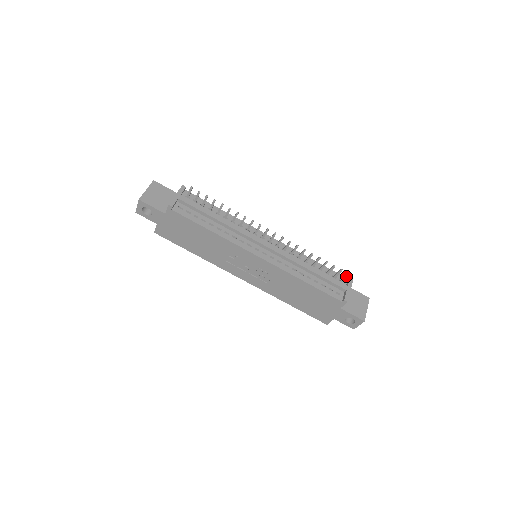
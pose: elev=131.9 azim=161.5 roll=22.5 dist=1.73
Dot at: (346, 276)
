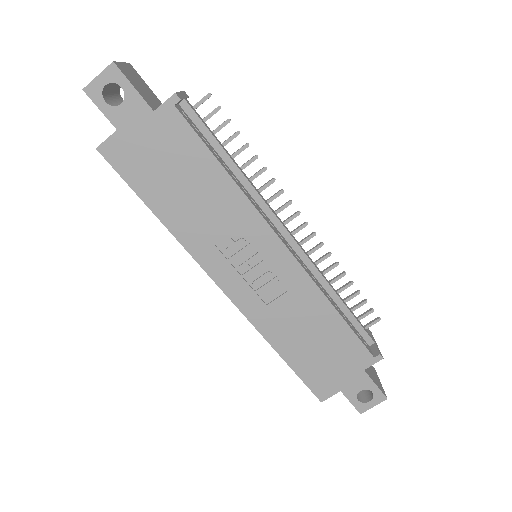
Dot at: (374, 322)
